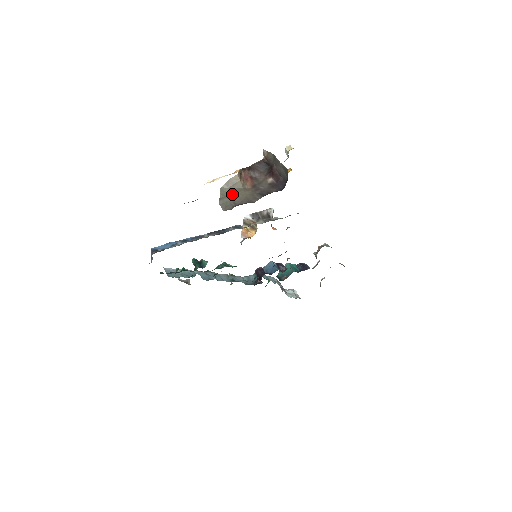
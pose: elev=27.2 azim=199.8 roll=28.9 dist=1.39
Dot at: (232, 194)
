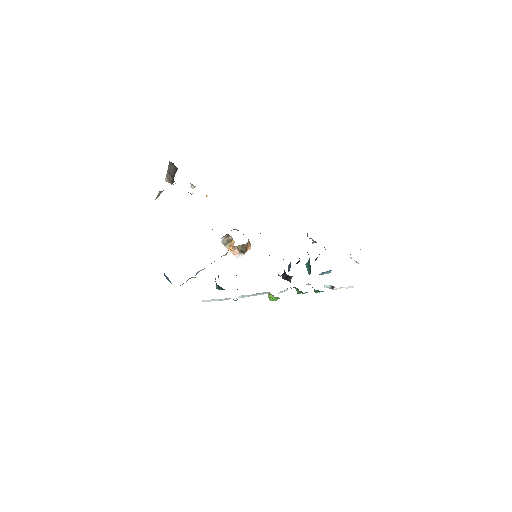
Dot at: occluded
